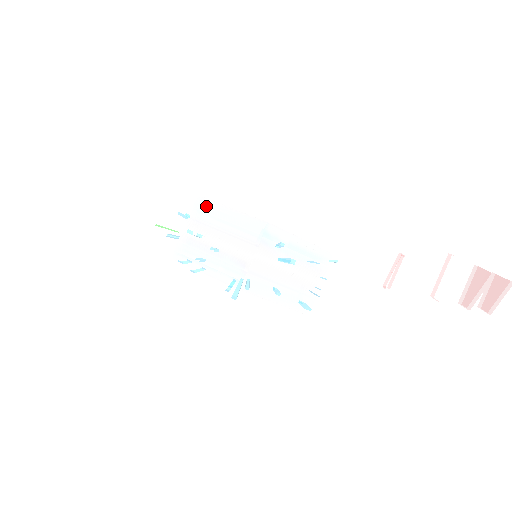
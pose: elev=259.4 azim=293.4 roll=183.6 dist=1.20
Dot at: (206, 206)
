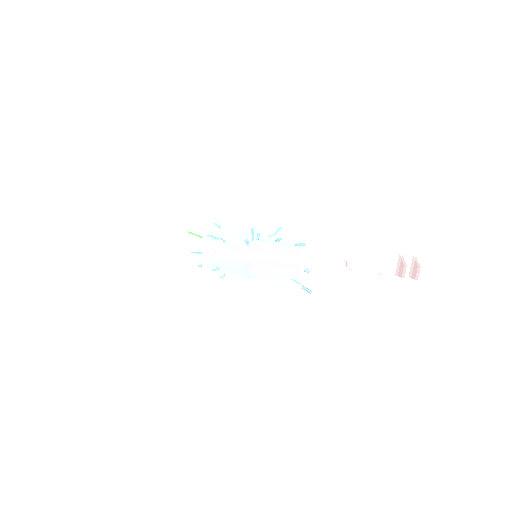
Dot at: occluded
